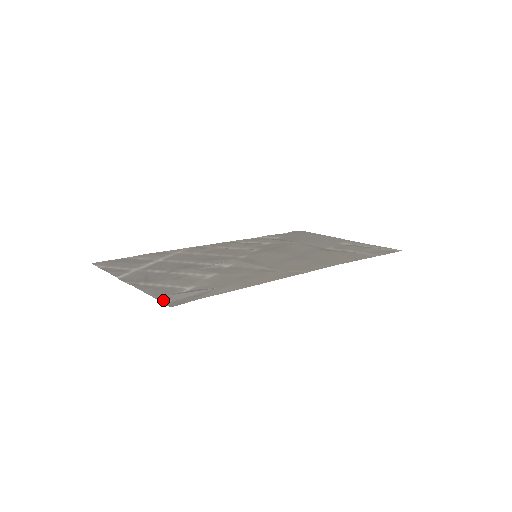
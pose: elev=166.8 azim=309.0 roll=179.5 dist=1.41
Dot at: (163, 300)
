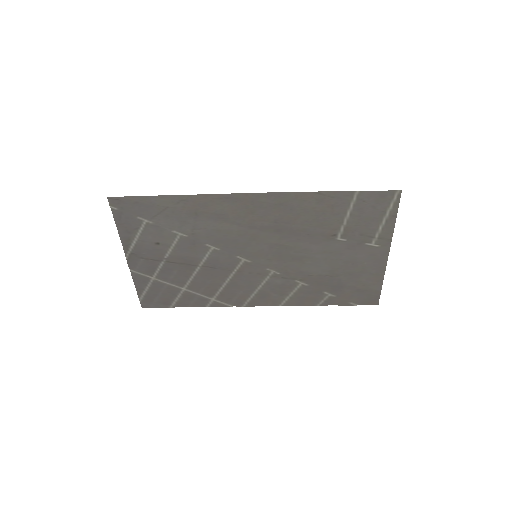
Dot at: (114, 211)
